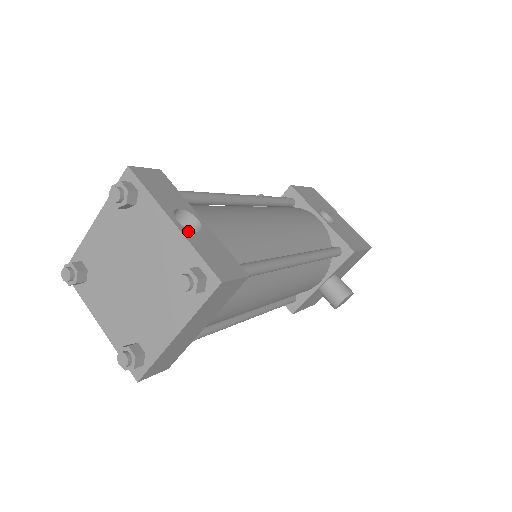
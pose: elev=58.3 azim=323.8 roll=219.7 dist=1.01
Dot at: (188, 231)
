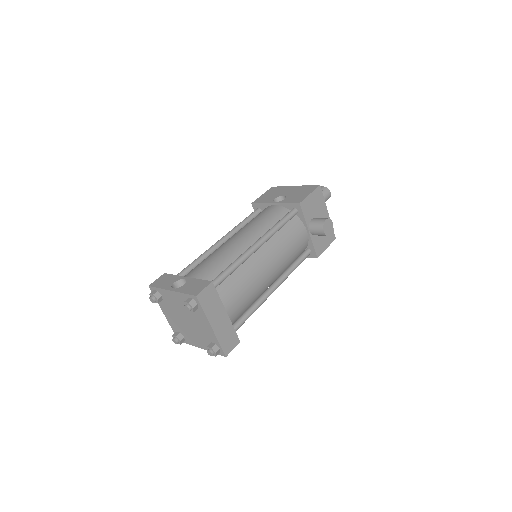
Dot at: (179, 288)
